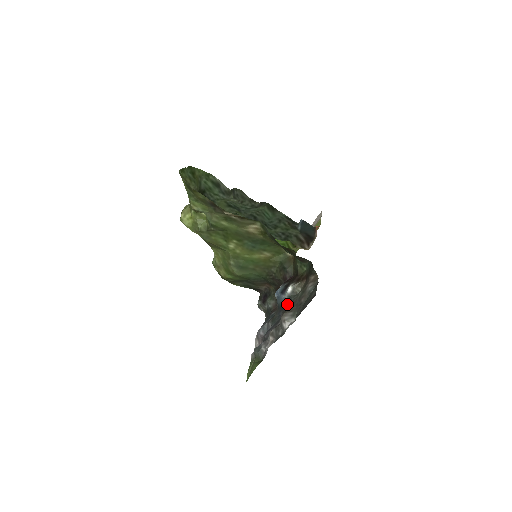
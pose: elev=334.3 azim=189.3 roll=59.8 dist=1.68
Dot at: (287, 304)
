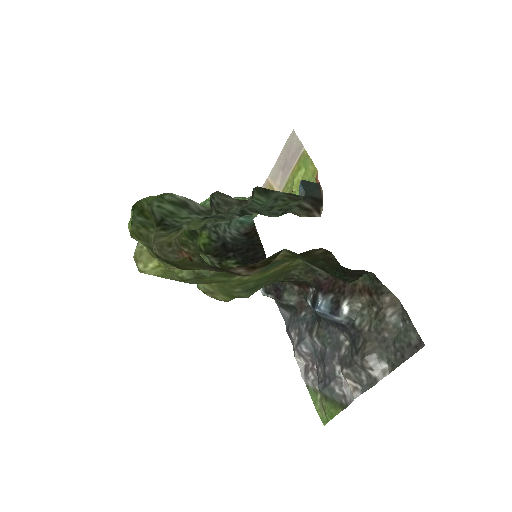
Dot at: (348, 328)
